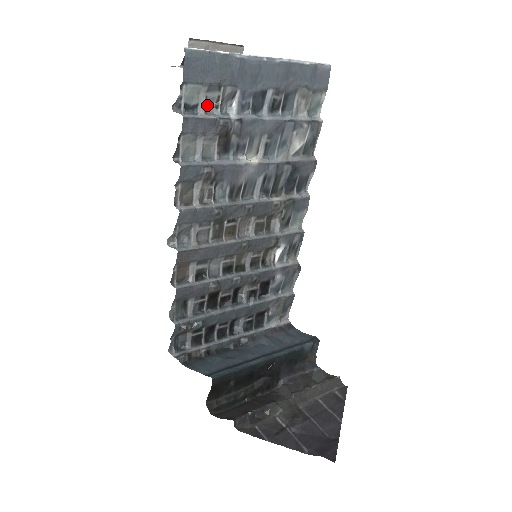
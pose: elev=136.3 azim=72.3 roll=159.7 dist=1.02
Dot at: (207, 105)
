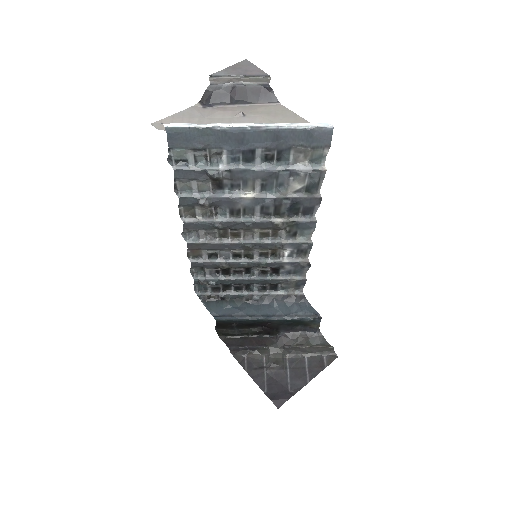
Dot at: (197, 159)
